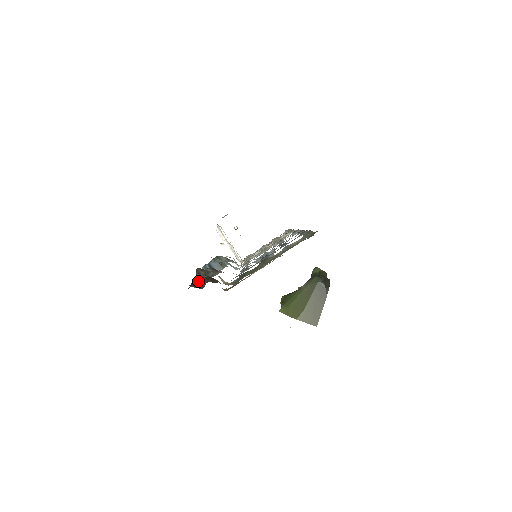
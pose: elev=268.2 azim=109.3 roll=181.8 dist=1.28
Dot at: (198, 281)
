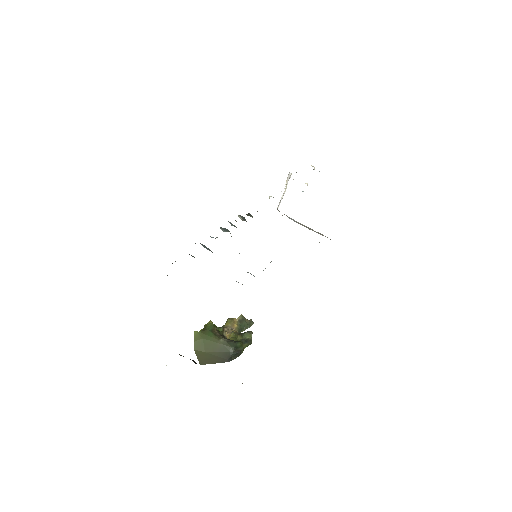
Dot at: occluded
